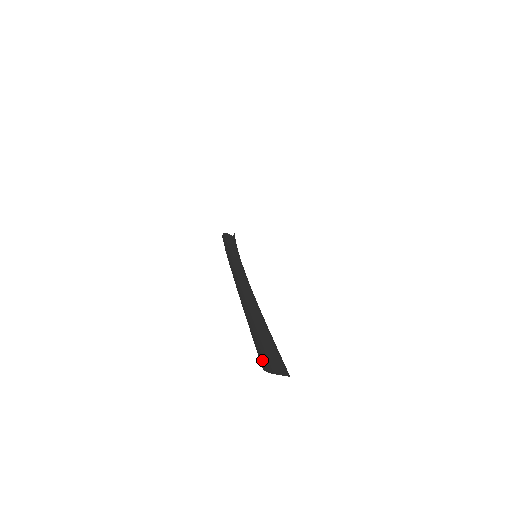
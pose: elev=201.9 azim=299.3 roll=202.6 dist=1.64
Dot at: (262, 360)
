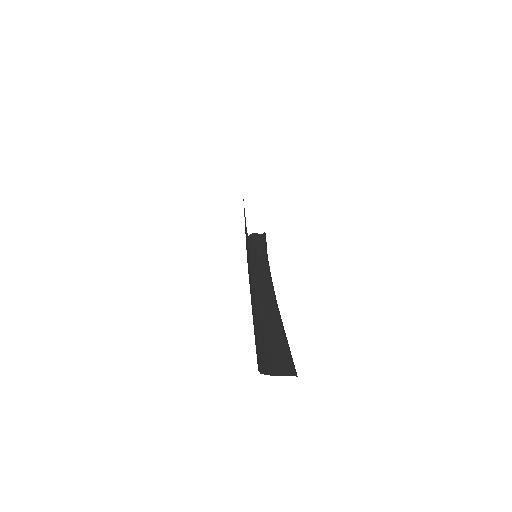
Dot at: (263, 363)
